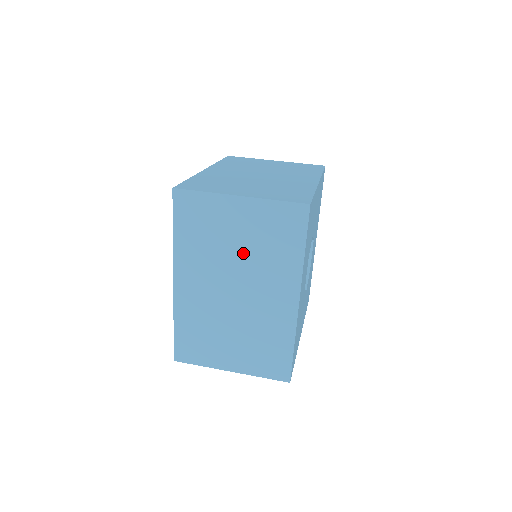
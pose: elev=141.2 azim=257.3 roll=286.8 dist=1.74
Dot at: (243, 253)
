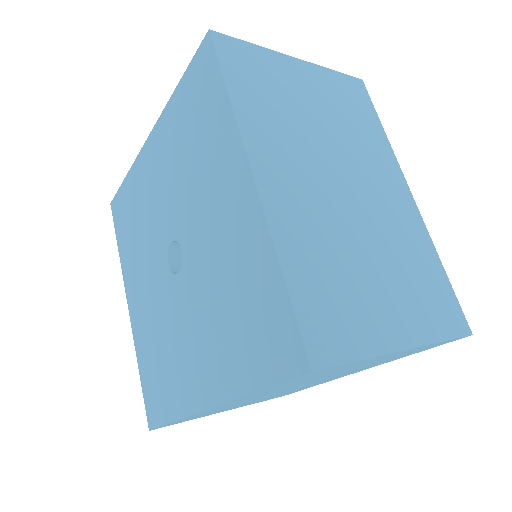
Dot at: (329, 128)
